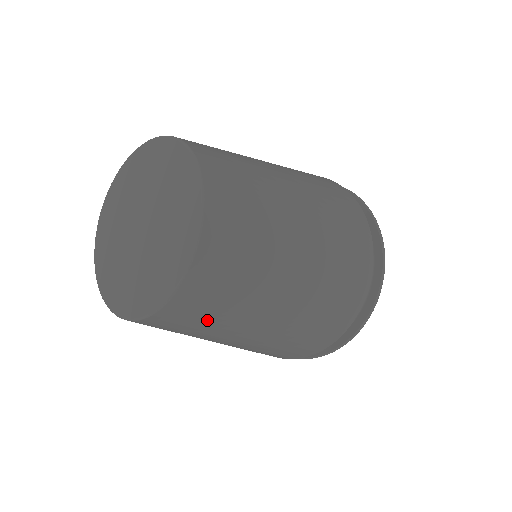
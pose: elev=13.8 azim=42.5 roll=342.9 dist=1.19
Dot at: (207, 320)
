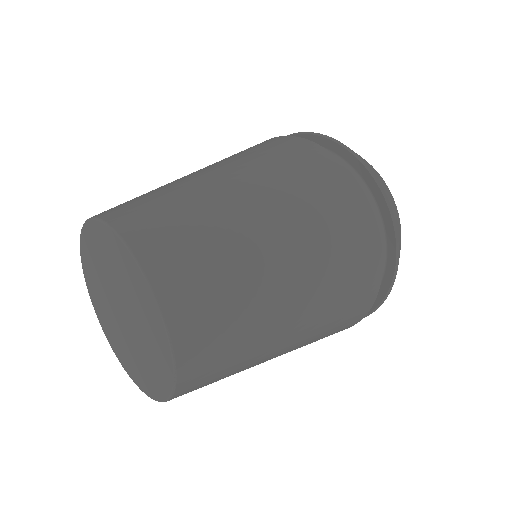
Dot at: (220, 379)
